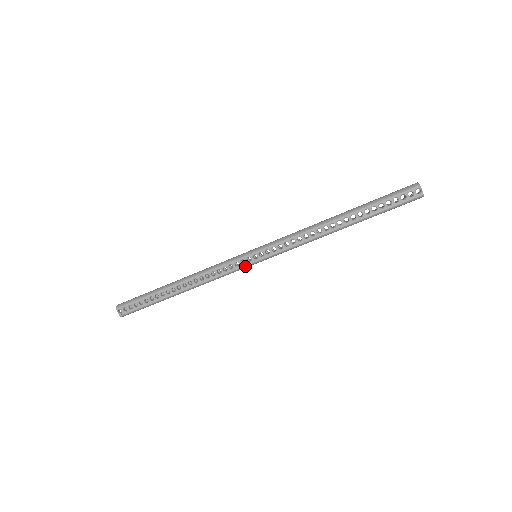
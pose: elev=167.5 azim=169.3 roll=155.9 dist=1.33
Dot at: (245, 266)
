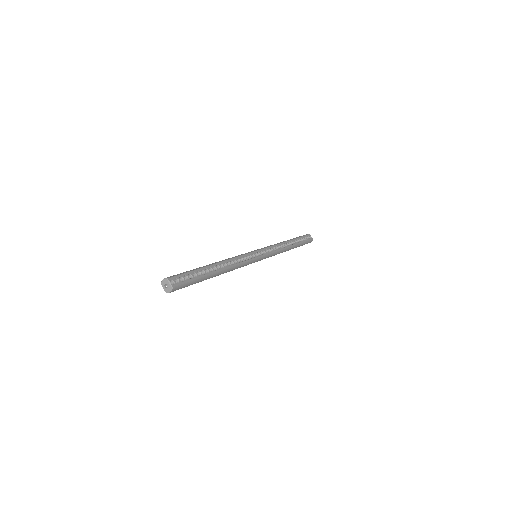
Dot at: (255, 259)
